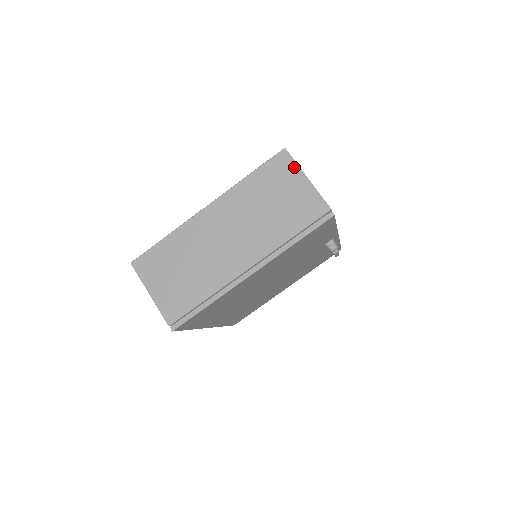
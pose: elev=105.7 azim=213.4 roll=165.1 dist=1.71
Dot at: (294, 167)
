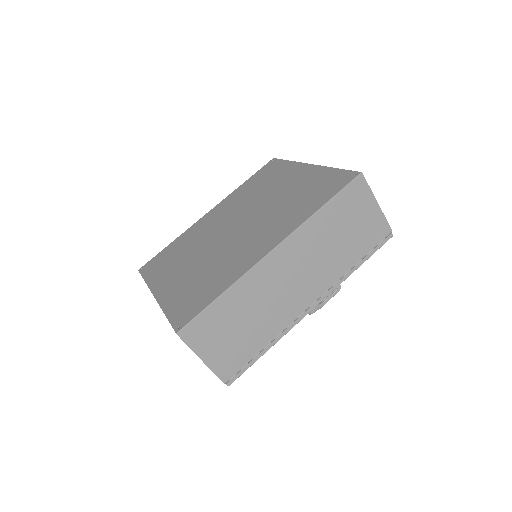
Dot at: (189, 347)
